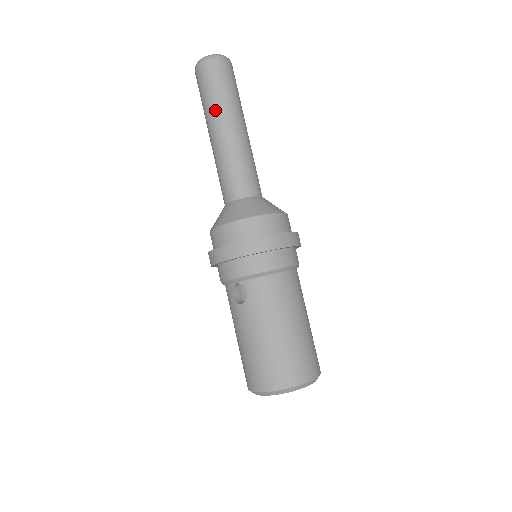
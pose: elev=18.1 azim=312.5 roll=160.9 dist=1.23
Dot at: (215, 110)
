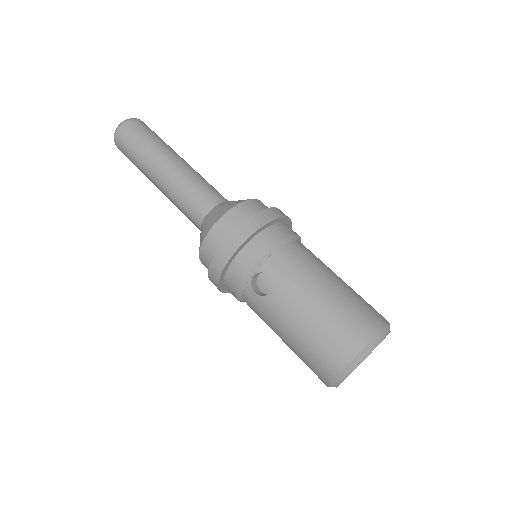
Dot at: (149, 155)
